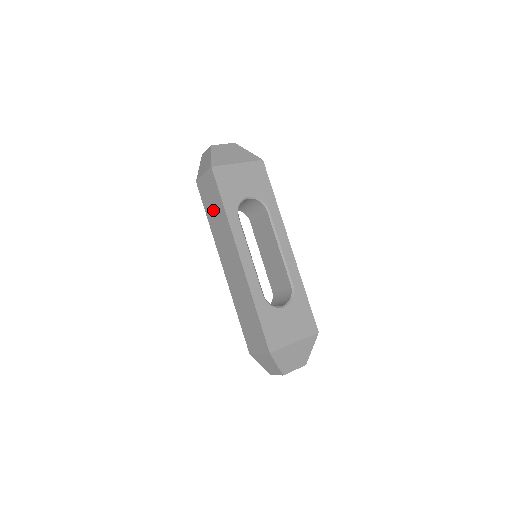
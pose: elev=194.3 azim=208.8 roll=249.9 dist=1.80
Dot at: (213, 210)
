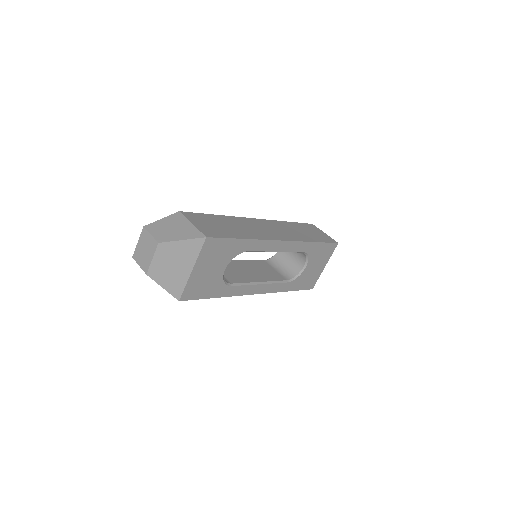
Dot at: occluded
